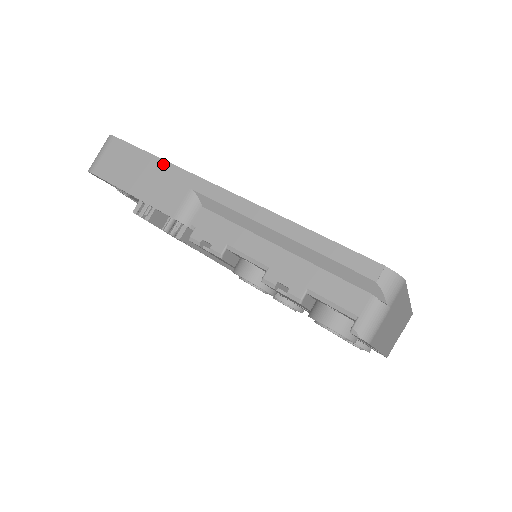
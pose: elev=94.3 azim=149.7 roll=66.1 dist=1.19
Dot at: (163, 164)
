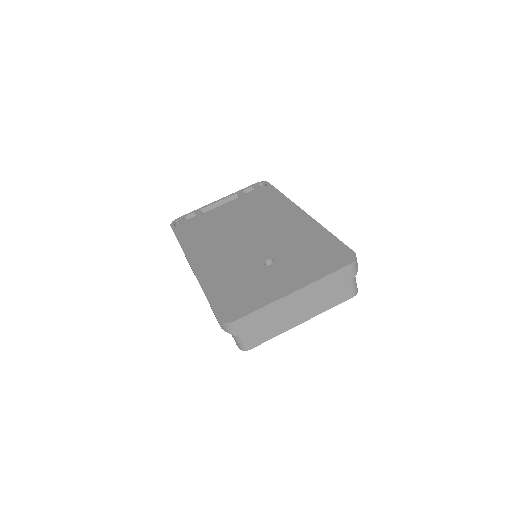
Dot at: occluded
